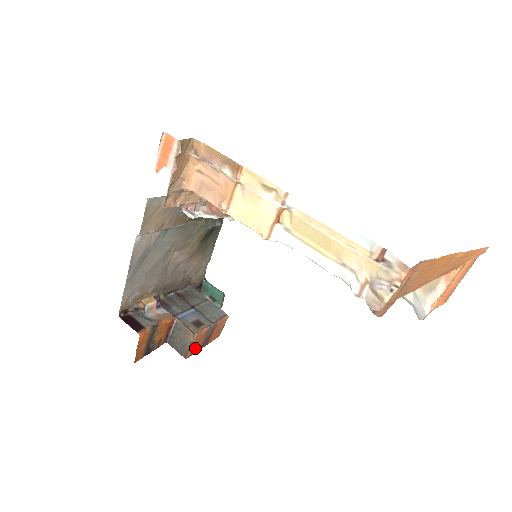
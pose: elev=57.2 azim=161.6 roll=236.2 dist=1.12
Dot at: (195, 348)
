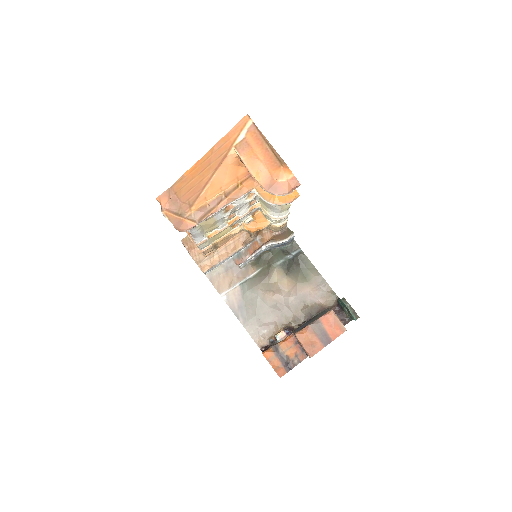
Dot at: (312, 347)
